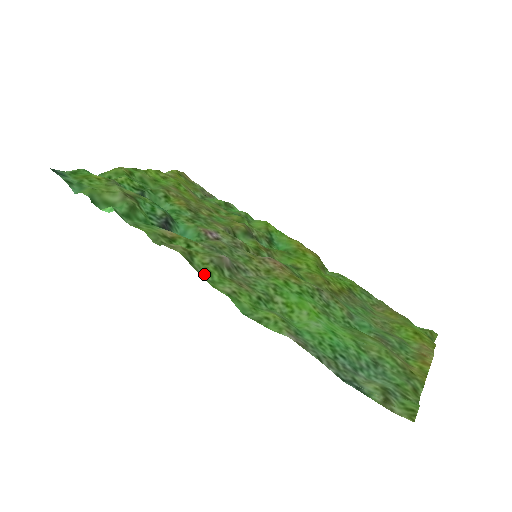
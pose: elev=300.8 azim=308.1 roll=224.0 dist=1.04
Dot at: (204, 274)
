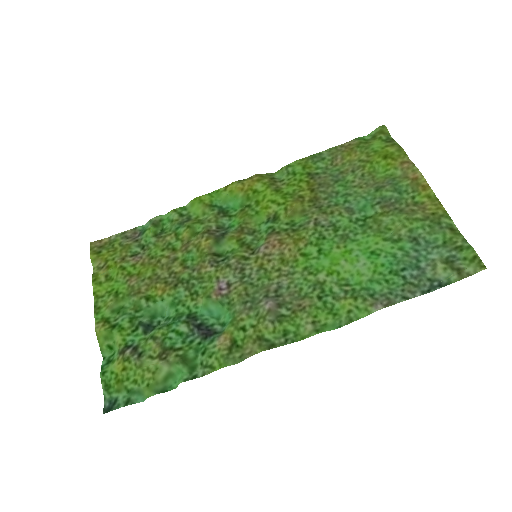
Dot at: (286, 338)
